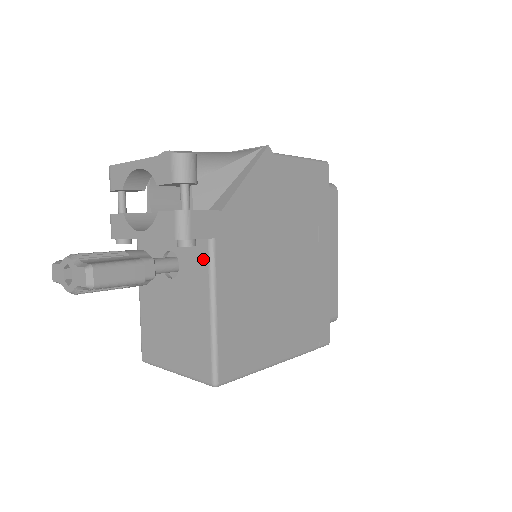
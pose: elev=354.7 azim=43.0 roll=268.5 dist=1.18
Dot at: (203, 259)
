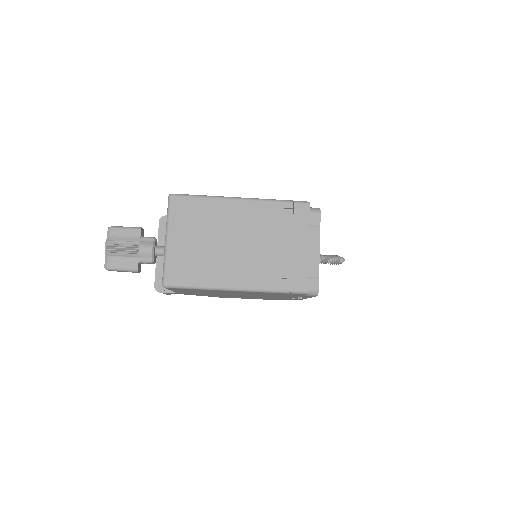
Dot at: occluded
